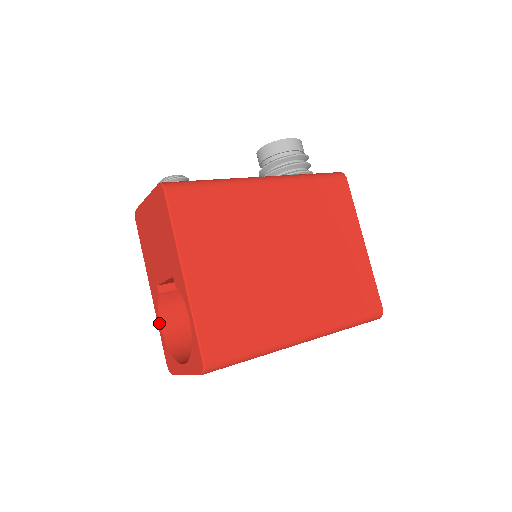
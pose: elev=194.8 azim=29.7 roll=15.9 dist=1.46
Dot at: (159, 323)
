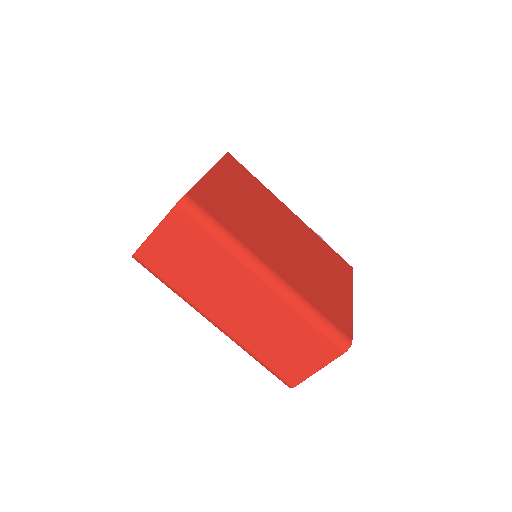
Dot at: occluded
